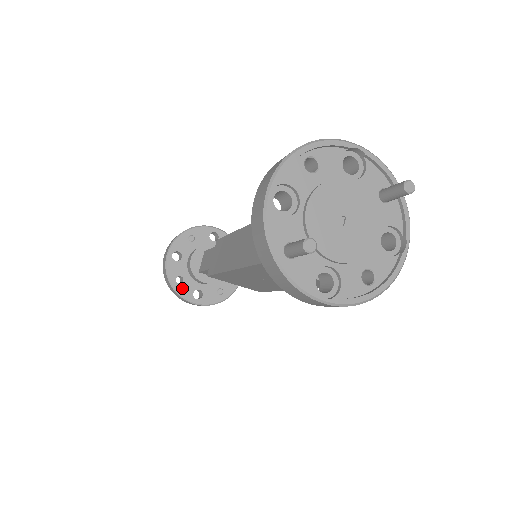
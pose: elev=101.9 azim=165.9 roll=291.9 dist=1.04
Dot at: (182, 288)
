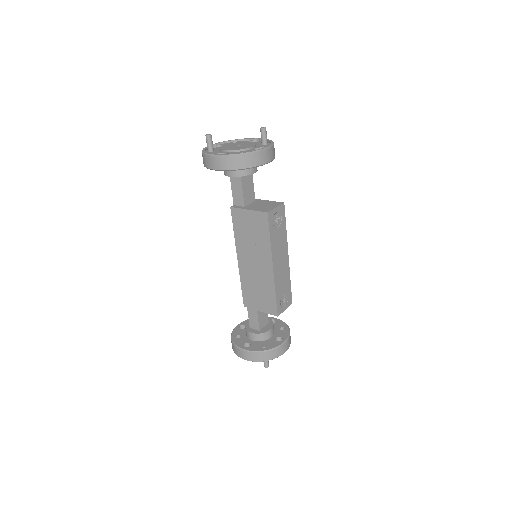
Dot at: (238, 341)
